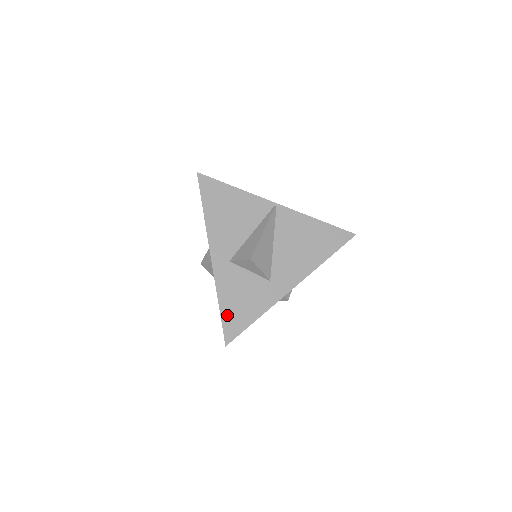
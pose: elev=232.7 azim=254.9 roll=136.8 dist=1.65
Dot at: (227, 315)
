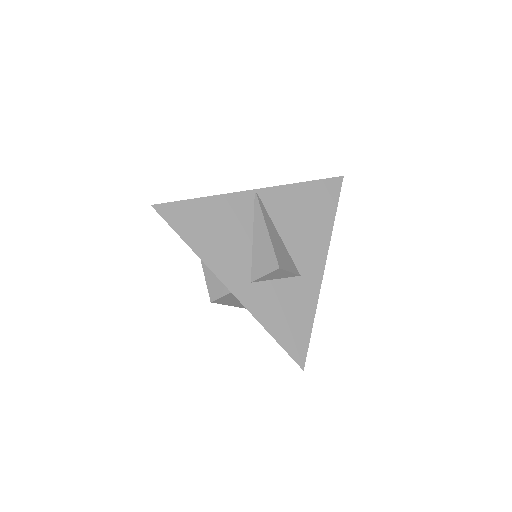
Dot at: (285, 339)
